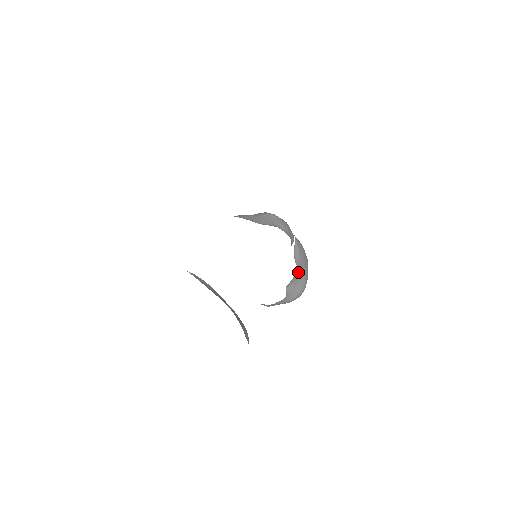
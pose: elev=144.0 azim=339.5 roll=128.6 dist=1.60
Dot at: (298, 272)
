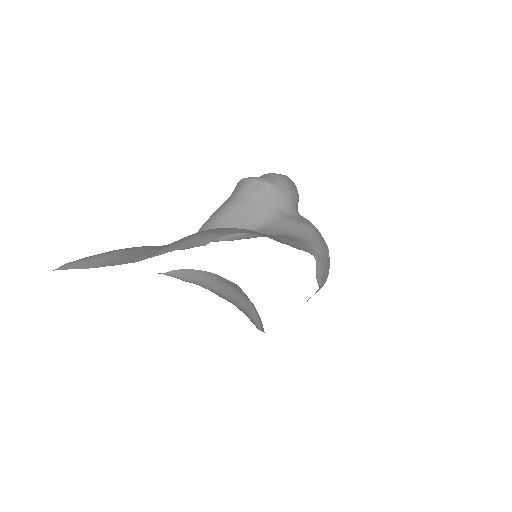
Dot at: occluded
